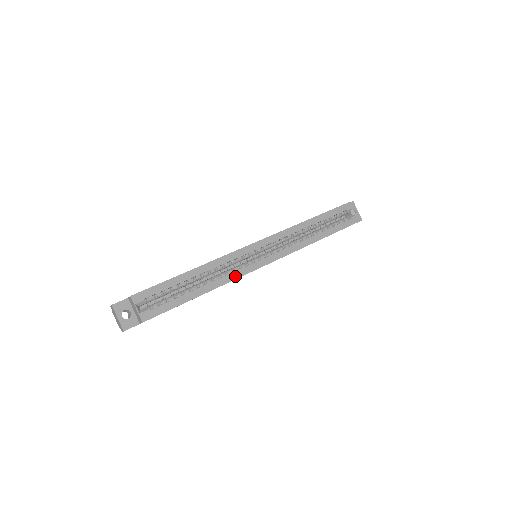
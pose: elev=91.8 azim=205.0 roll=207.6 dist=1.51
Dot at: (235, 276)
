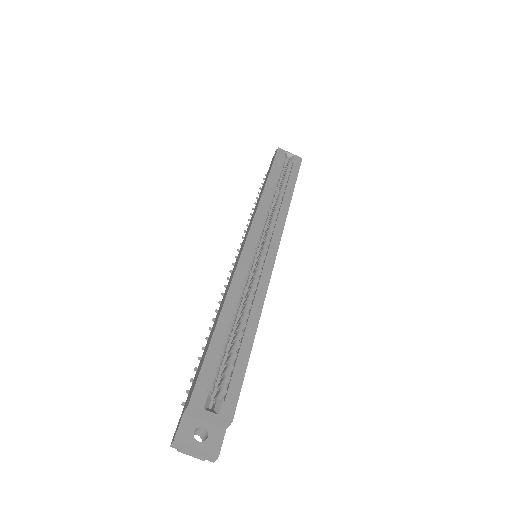
Dot at: (264, 286)
